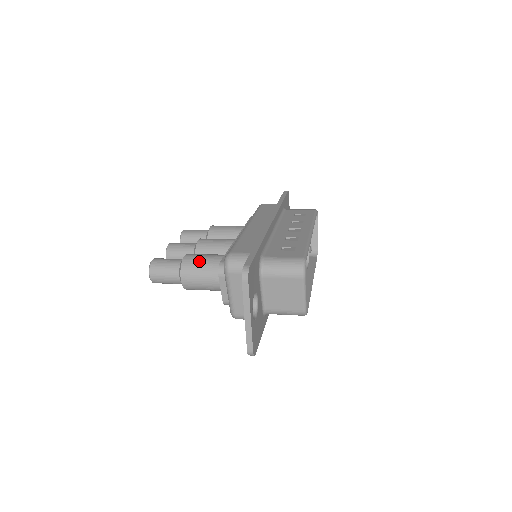
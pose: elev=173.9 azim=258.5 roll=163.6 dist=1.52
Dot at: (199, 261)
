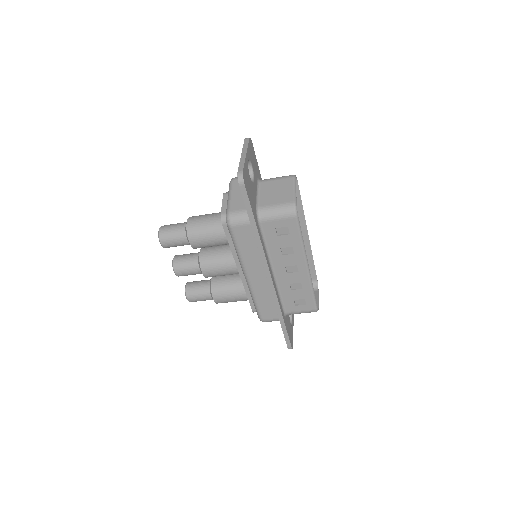
Dot at: occluded
